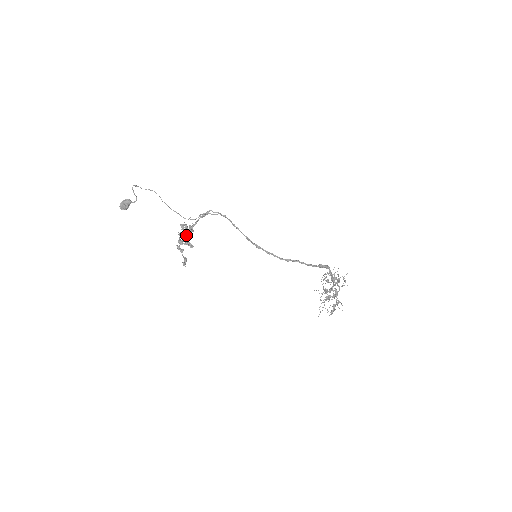
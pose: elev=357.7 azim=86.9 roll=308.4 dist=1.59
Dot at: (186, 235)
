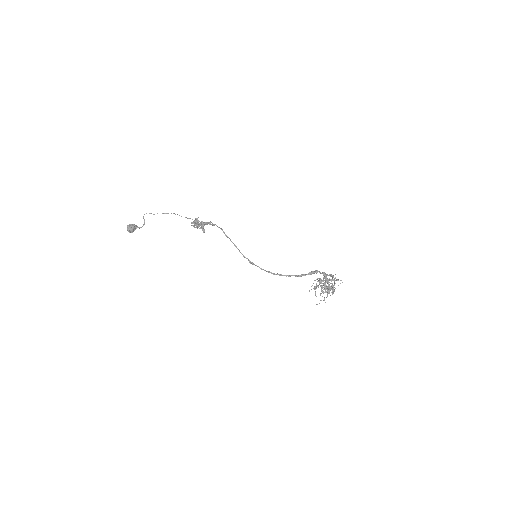
Dot at: (199, 225)
